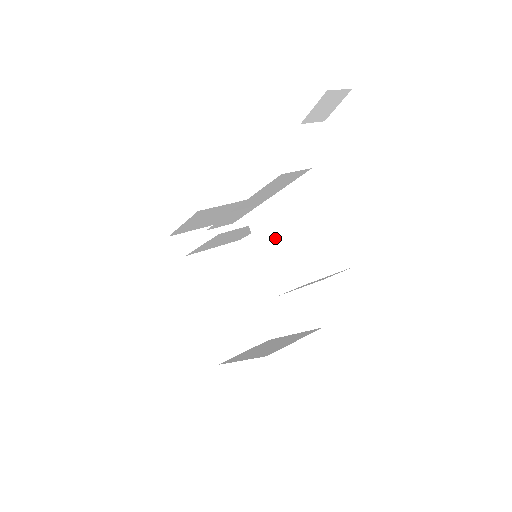
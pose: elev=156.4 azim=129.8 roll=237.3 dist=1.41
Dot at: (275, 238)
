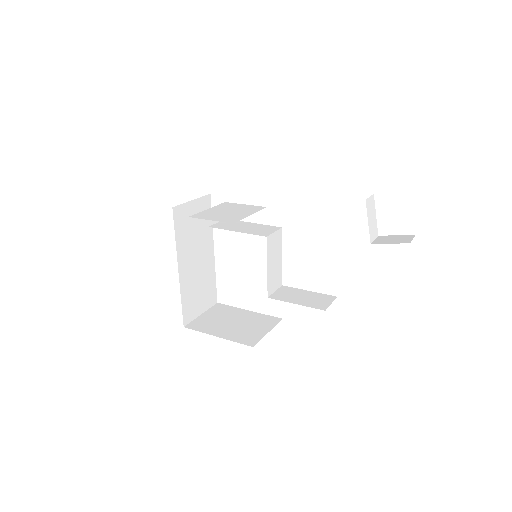
Dot at: (277, 246)
